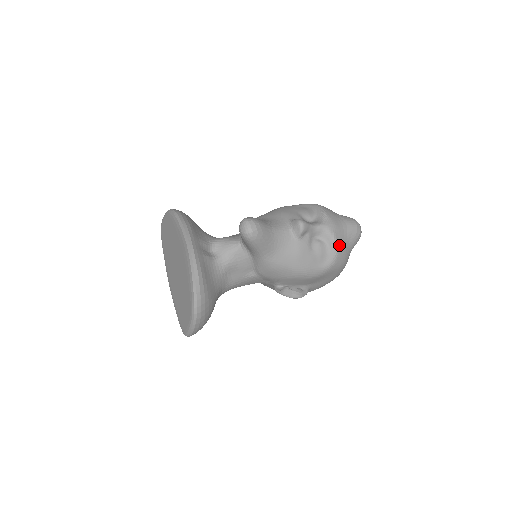
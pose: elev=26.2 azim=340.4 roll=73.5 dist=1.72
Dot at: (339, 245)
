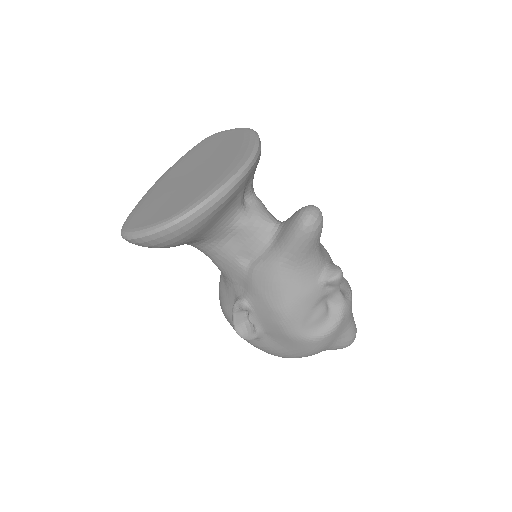
Dot at: (335, 331)
